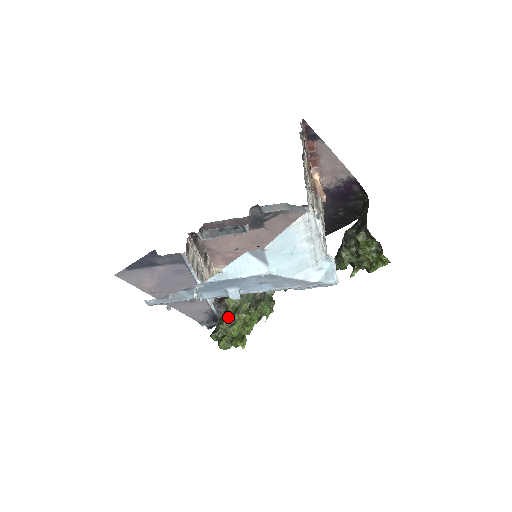
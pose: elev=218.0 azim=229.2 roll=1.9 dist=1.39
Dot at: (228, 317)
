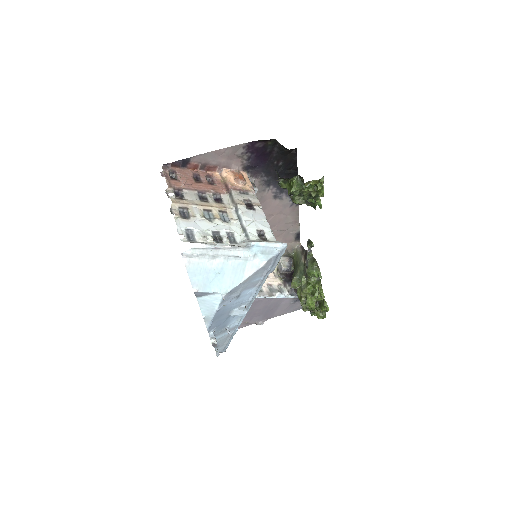
Dot at: (300, 298)
